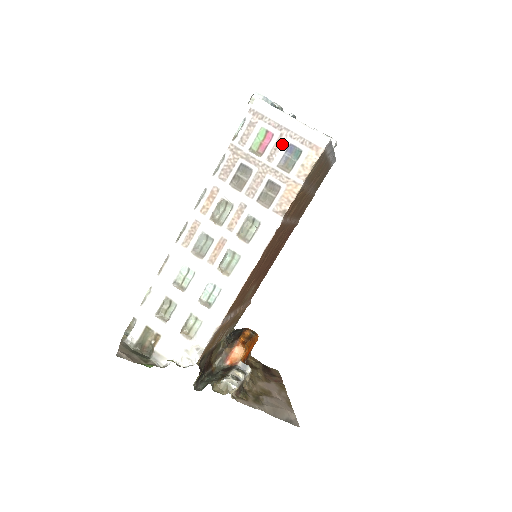
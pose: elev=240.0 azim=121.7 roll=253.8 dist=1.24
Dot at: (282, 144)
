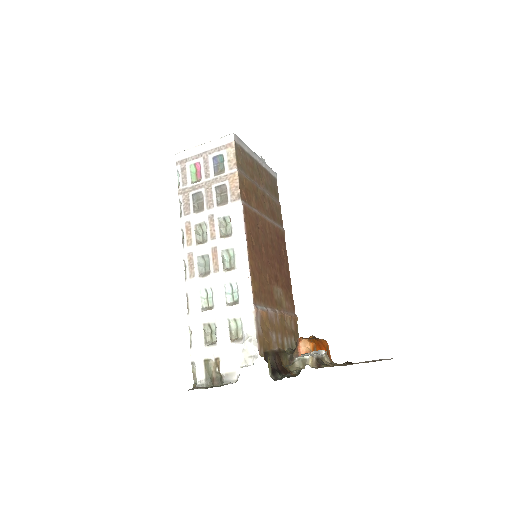
Dot at: (208, 162)
